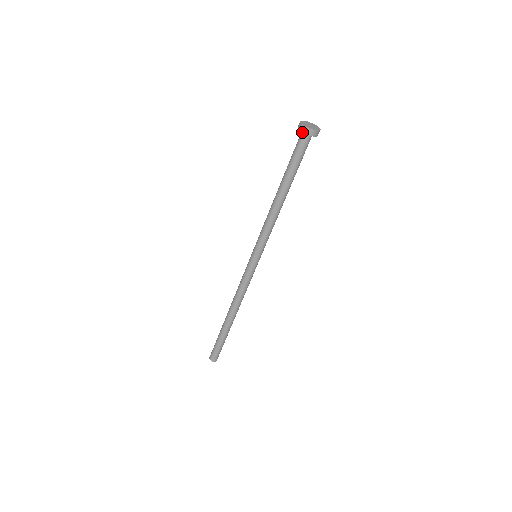
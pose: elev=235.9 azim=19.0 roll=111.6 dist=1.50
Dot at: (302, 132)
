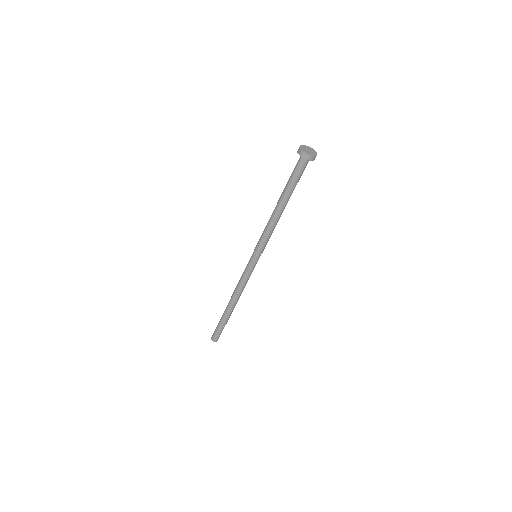
Dot at: (303, 158)
